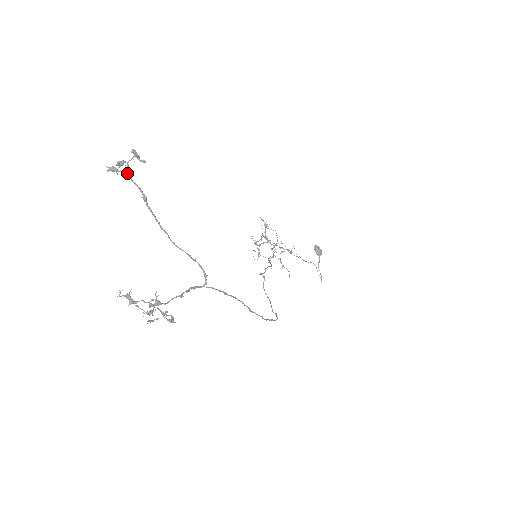
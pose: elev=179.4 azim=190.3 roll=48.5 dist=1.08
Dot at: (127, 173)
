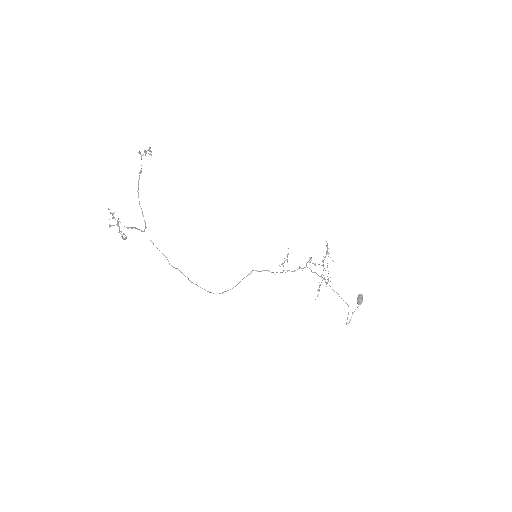
Dot at: (141, 157)
